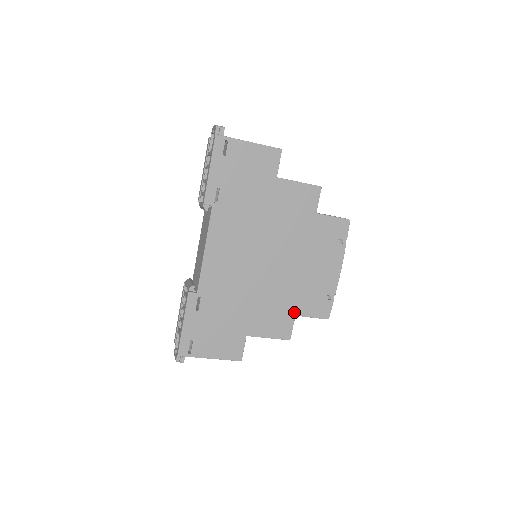
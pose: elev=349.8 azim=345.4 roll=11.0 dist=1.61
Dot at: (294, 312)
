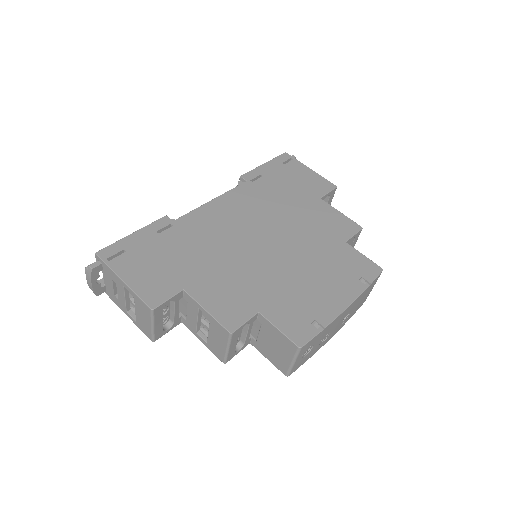
Dot at: (260, 307)
